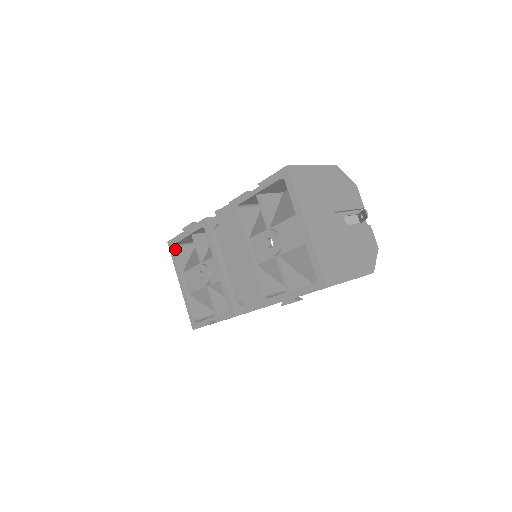
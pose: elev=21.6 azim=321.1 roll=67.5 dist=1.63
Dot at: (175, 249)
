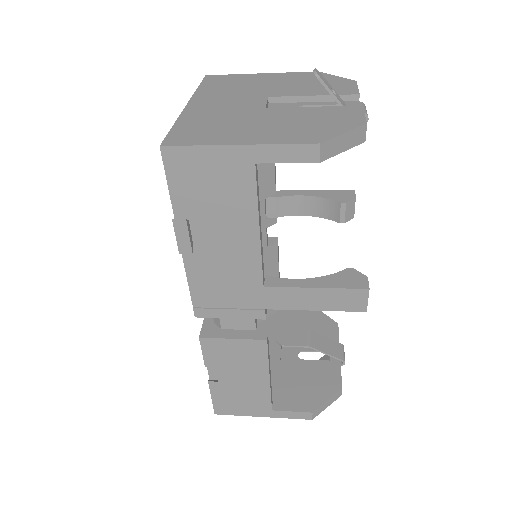
Dot at: occluded
